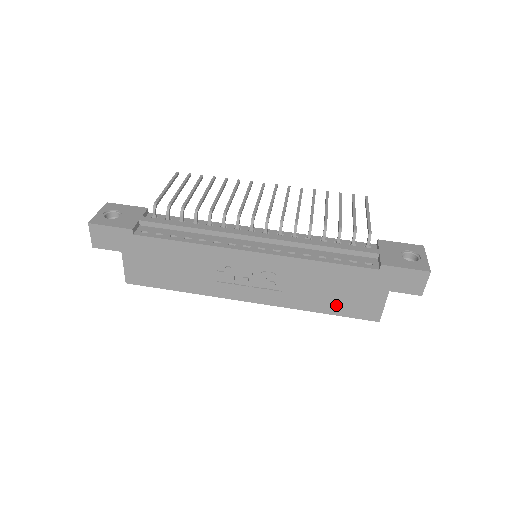
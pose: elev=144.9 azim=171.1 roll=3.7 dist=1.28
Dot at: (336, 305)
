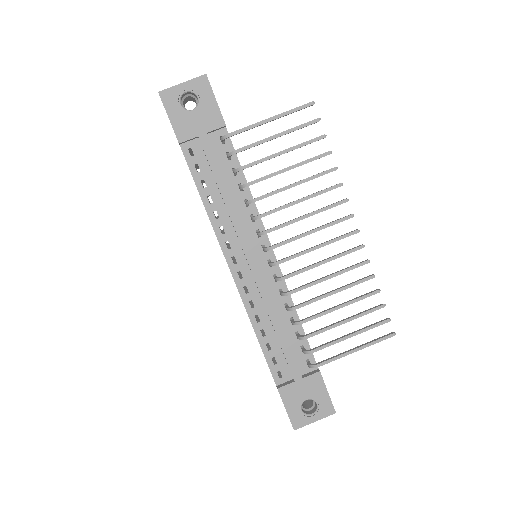
Dot at: occluded
